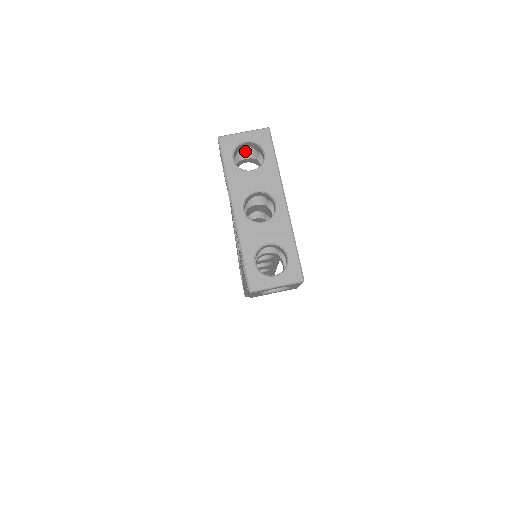
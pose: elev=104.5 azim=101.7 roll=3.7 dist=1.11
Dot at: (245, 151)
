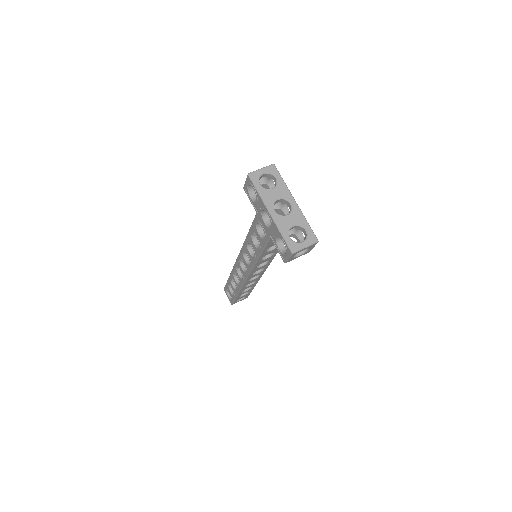
Dot at: occluded
